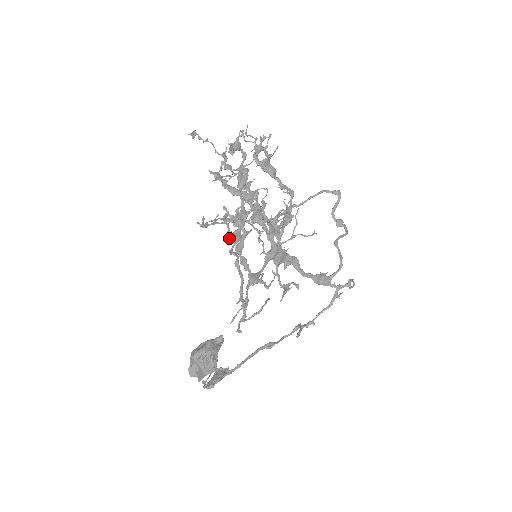
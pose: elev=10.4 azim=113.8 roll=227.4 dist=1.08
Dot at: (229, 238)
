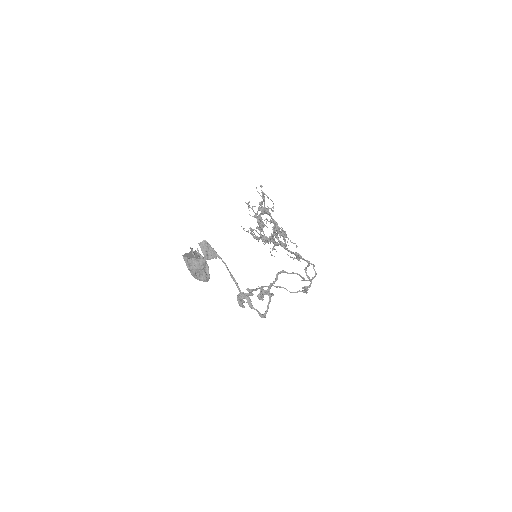
Dot at: (259, 207)
